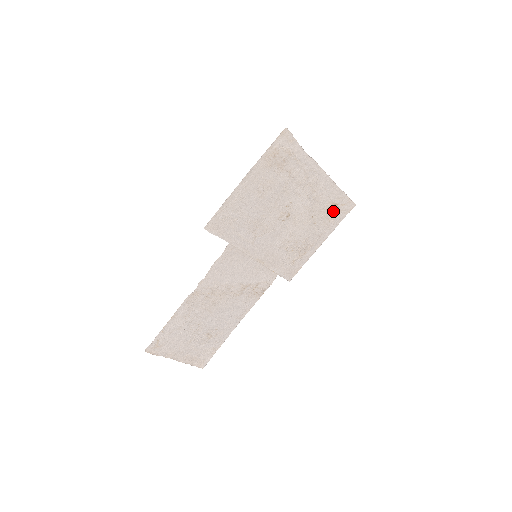
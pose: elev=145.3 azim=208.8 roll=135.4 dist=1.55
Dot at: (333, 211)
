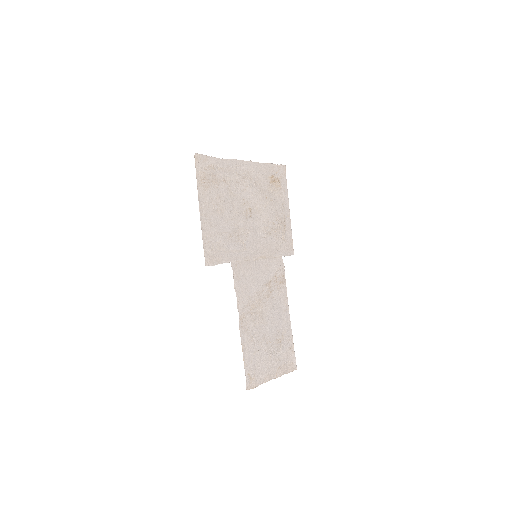
Dot at: (275, 182)
